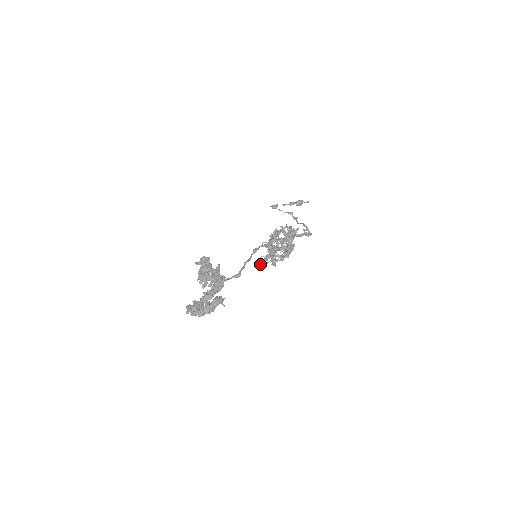
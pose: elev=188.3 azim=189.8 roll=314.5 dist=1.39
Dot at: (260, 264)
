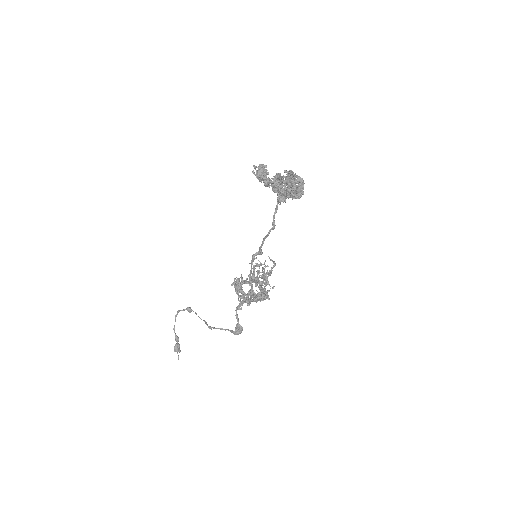
Dot at: occluded
